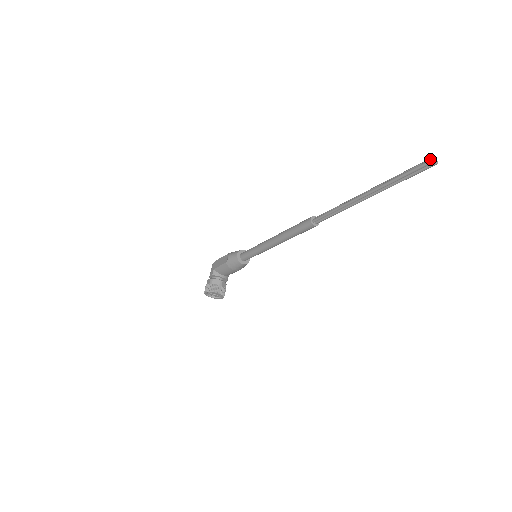
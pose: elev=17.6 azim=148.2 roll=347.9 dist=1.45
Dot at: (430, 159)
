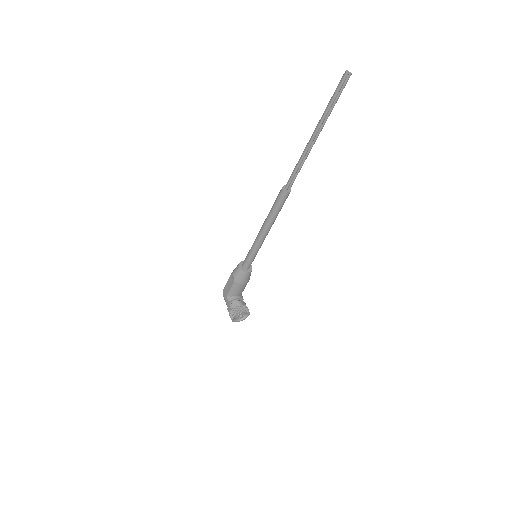
Dot at: (344, 74)
